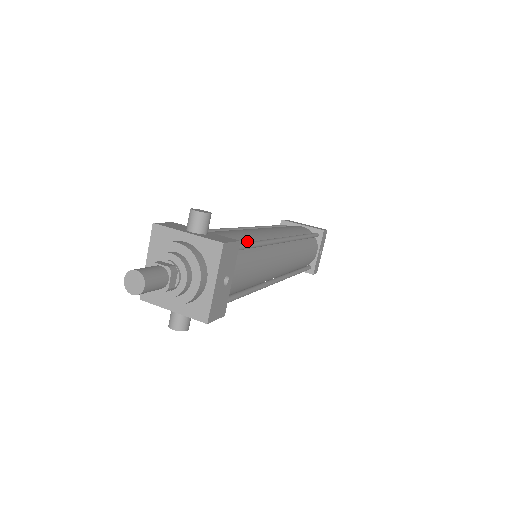
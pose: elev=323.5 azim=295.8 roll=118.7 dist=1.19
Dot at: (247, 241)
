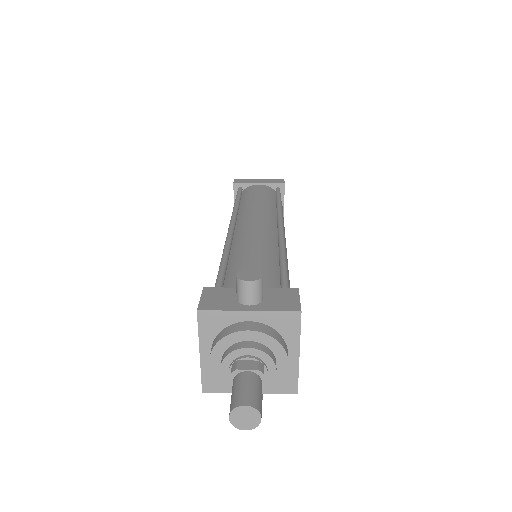
Dot at: (274, 265)
